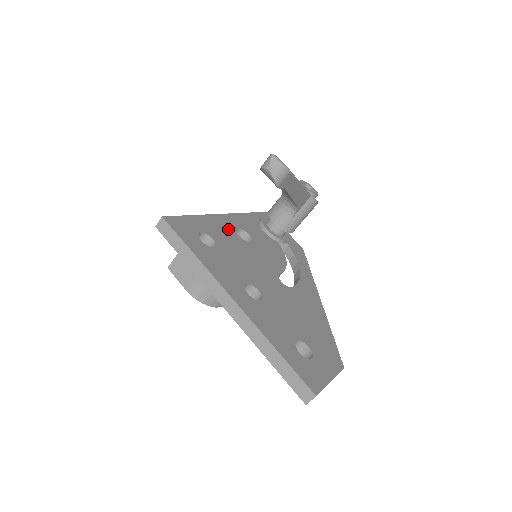
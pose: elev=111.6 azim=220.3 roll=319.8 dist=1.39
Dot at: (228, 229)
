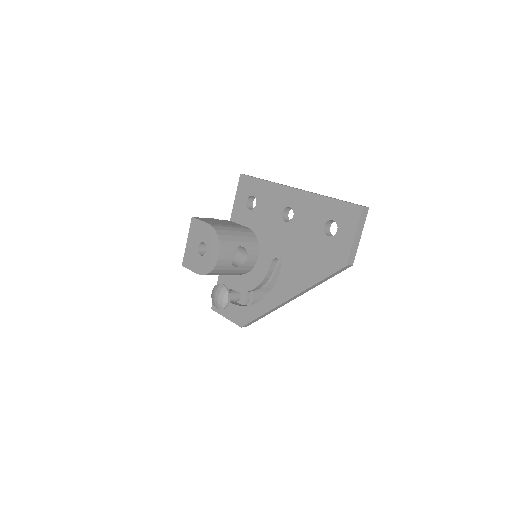
Dot at: occluded
